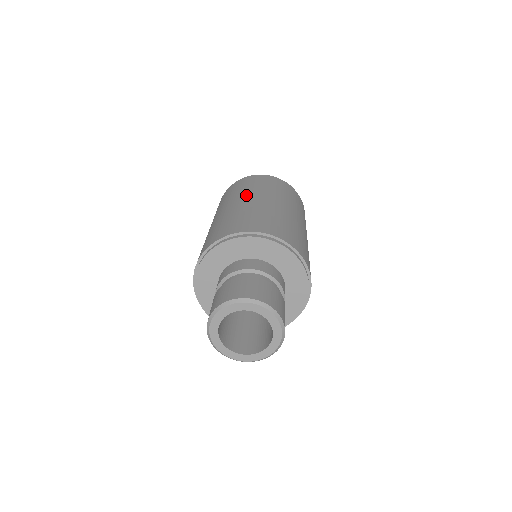
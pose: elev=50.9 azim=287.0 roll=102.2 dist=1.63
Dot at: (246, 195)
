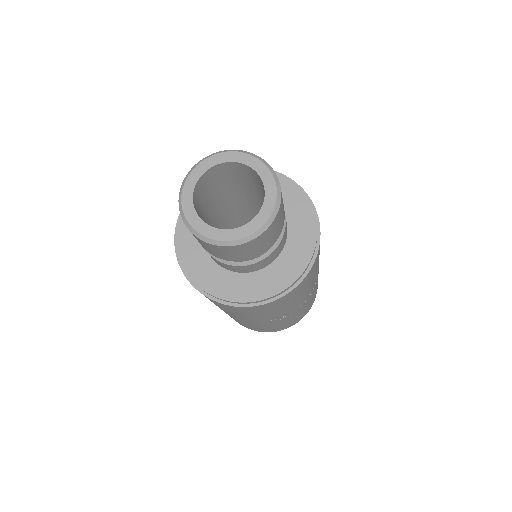
Dot at: occluded
